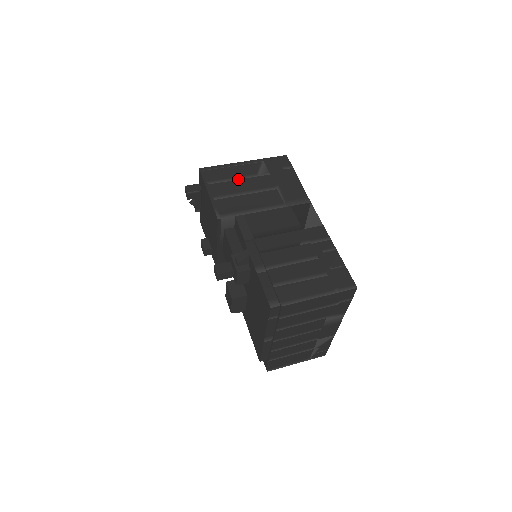
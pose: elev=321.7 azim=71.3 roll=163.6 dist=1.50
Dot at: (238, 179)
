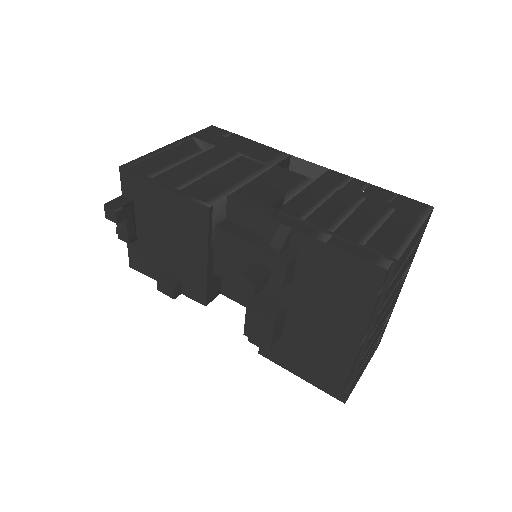
Dot at: (184, 161)
